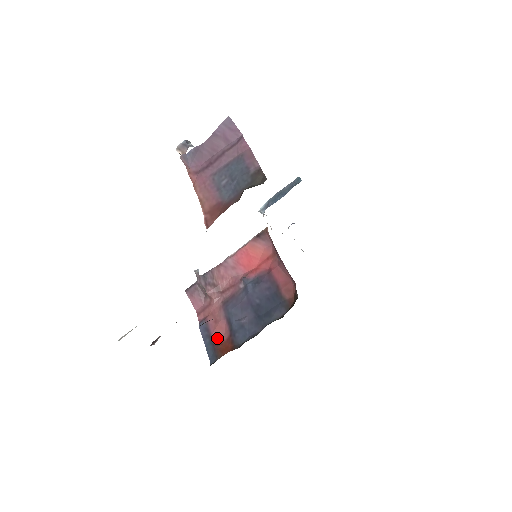
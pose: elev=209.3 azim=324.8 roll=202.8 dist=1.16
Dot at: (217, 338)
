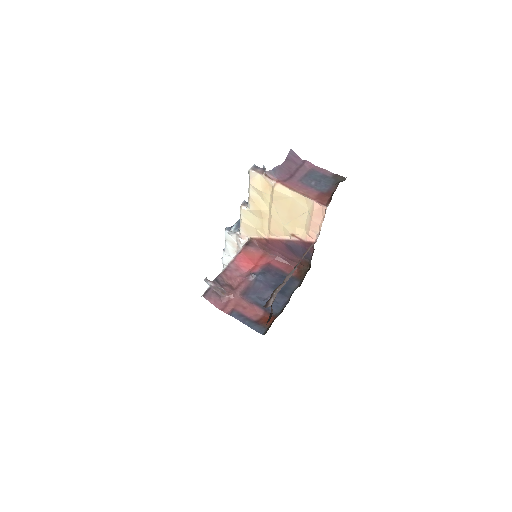
Dot at: (255, 317)
